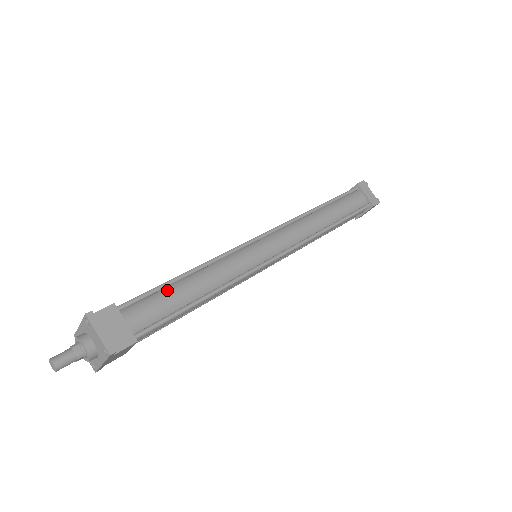
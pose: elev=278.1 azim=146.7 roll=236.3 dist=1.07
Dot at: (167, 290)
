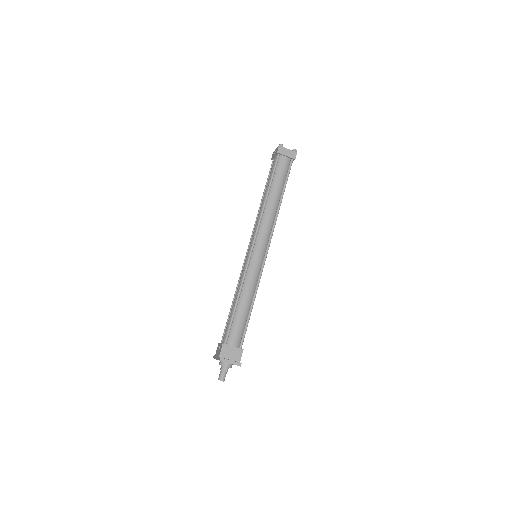
Dot at: (235, 317)
